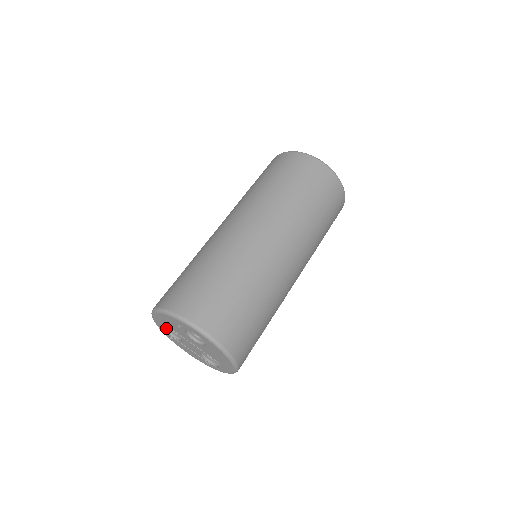
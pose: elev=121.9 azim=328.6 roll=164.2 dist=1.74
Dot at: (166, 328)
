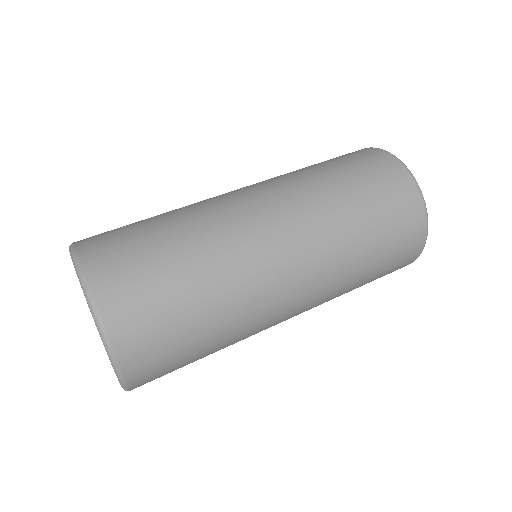
Dot at: occluded
